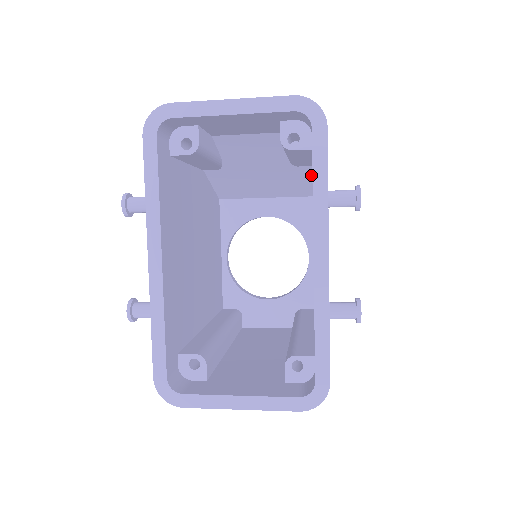
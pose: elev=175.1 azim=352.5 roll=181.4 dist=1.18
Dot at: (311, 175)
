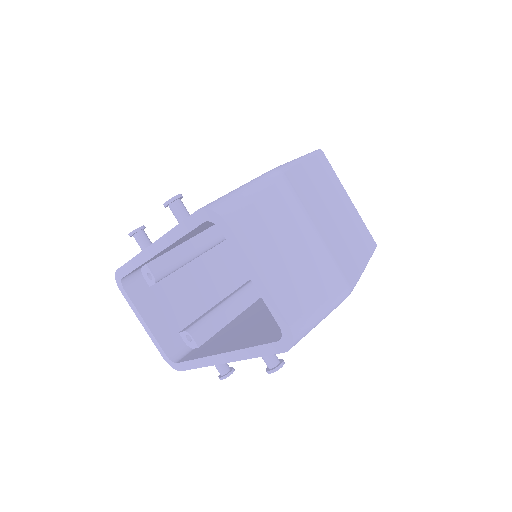
Dot at: occluded
